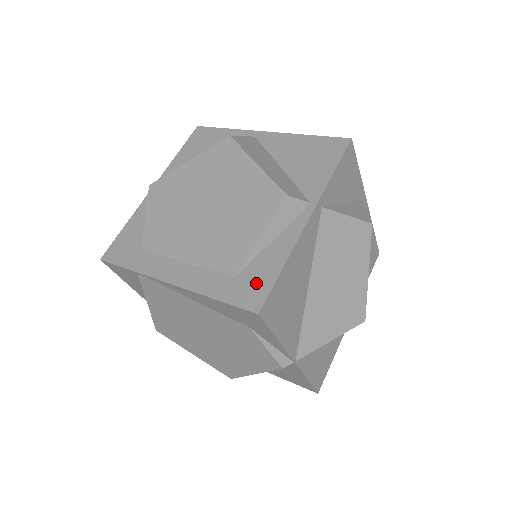
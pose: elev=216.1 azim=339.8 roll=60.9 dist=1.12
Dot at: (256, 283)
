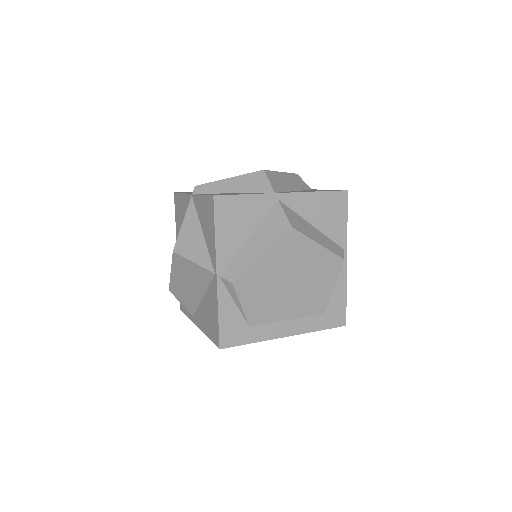
Dot at: (337, 311)
